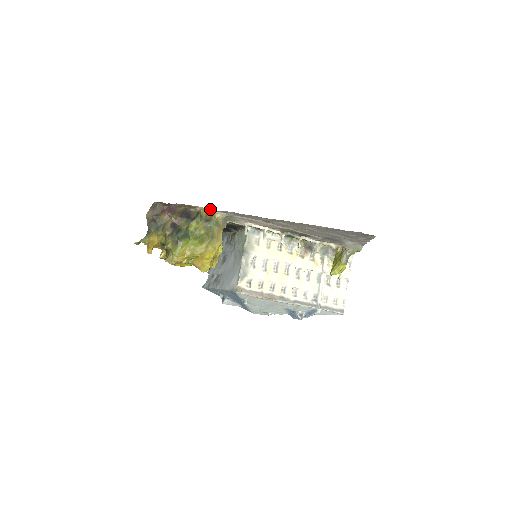
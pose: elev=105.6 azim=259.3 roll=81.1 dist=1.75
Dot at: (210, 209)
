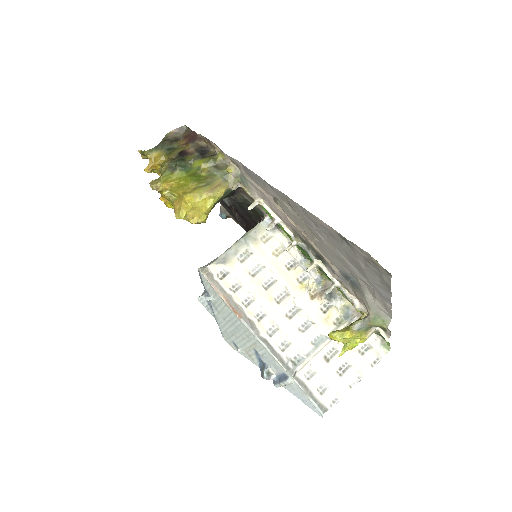
Dot at: occluded
